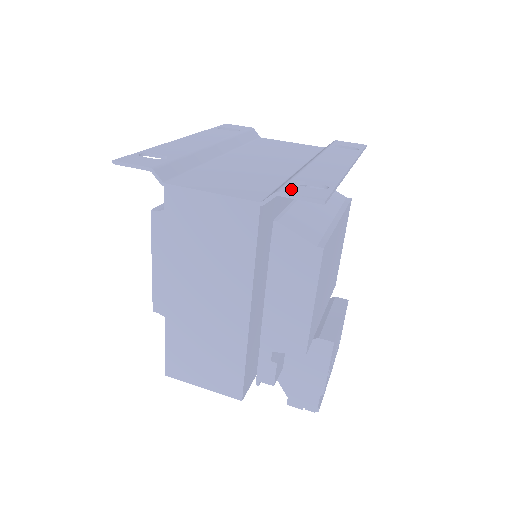
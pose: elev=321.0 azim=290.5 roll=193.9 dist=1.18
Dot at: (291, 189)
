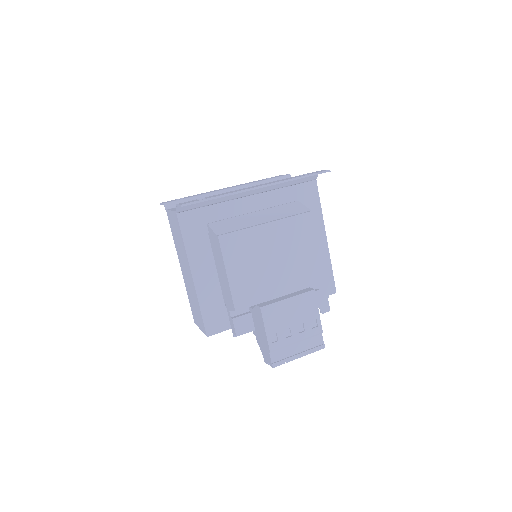
Dot at: (185, 202)
